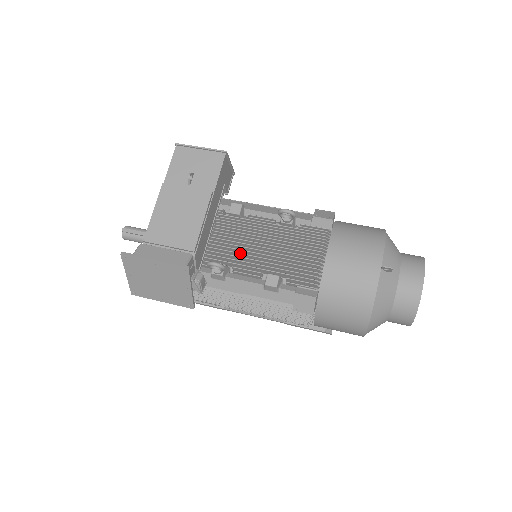
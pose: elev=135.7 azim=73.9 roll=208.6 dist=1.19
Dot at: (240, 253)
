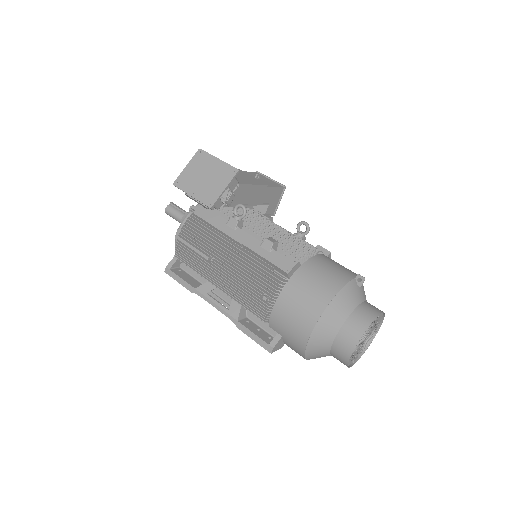
Dot at: (259, 222)
